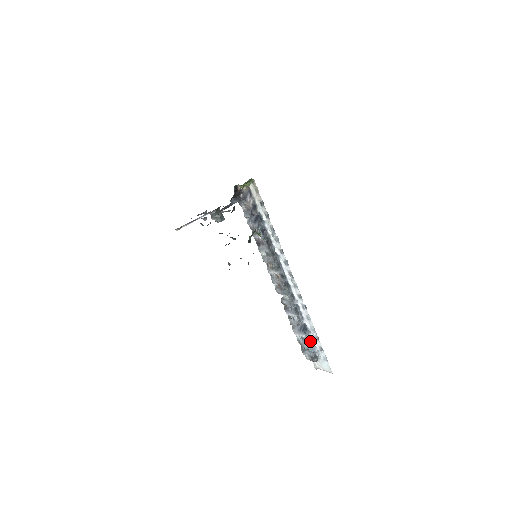
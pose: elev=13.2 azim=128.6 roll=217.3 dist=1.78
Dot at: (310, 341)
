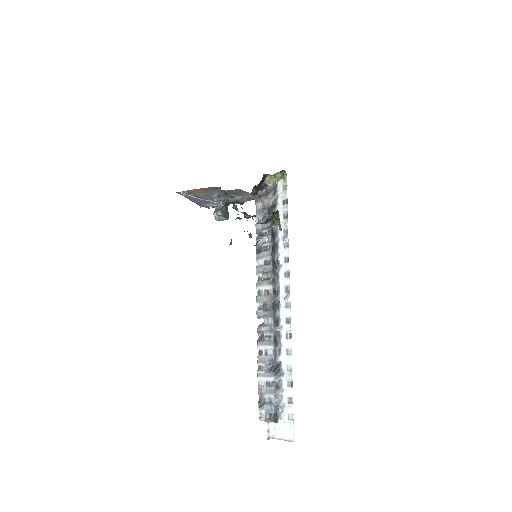
Dot at: (278, 388)
